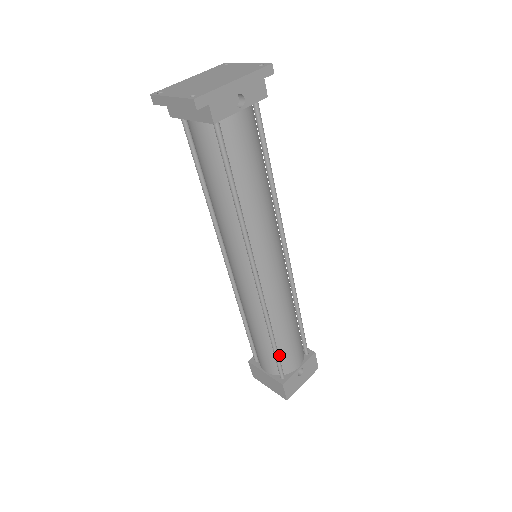
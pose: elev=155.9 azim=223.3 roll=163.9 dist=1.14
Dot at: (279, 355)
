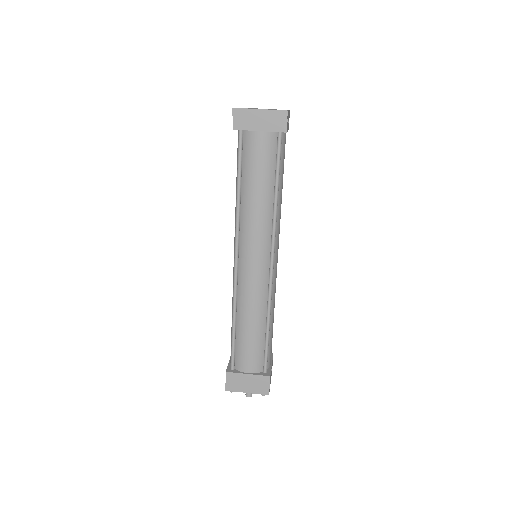
Dot at: (266, 348)
